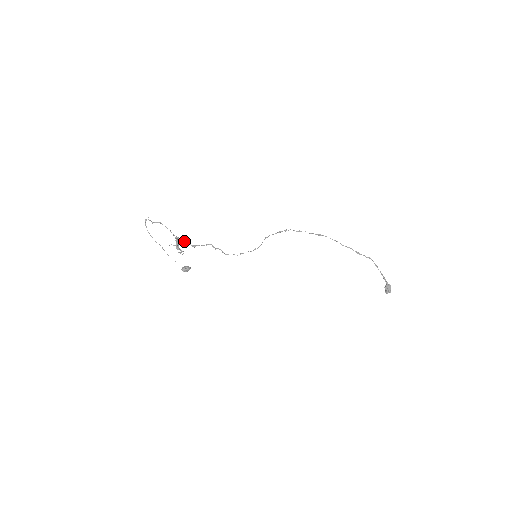
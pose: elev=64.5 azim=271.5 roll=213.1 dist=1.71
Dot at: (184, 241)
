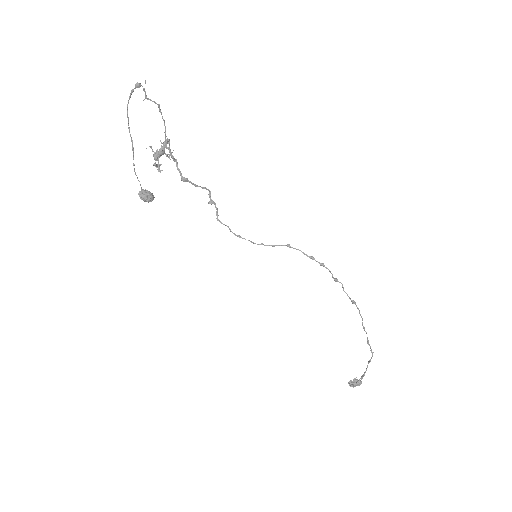
Dot at: (175, 160)
